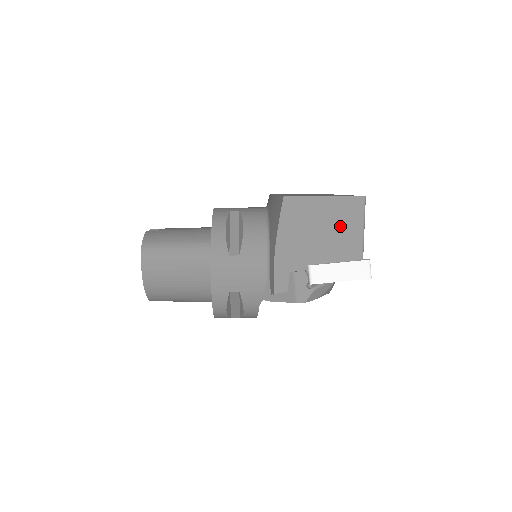
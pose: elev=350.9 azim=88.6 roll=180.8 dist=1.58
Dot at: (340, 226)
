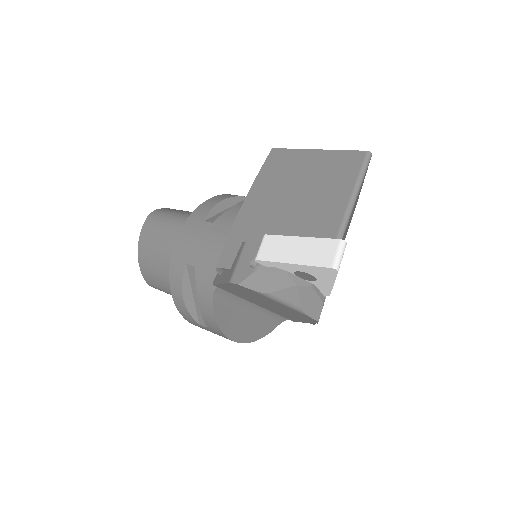
Dot at: (322, 189)
